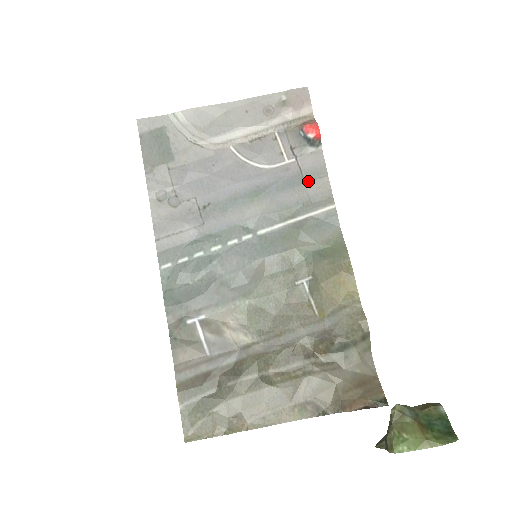
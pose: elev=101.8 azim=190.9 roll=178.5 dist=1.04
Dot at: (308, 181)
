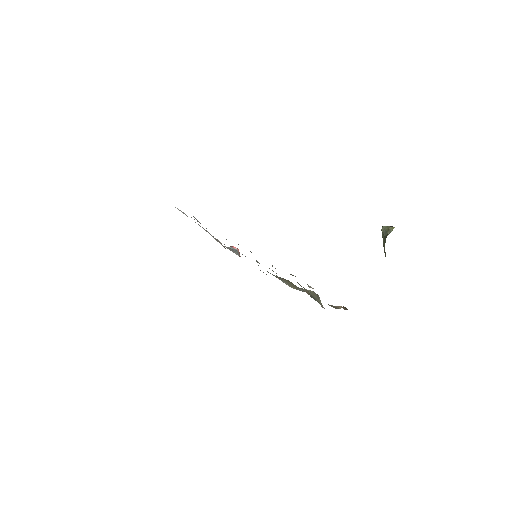
Dot at: occluded
